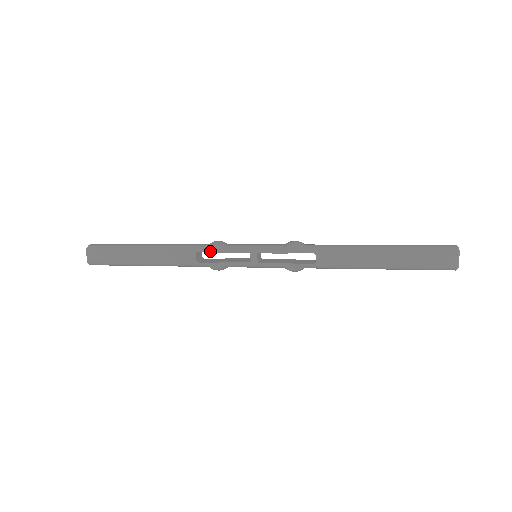
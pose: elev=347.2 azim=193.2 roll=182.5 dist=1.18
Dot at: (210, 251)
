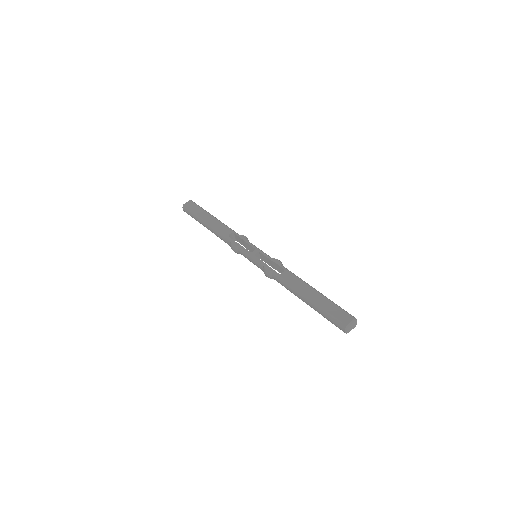
Dot at: (240, 236)
